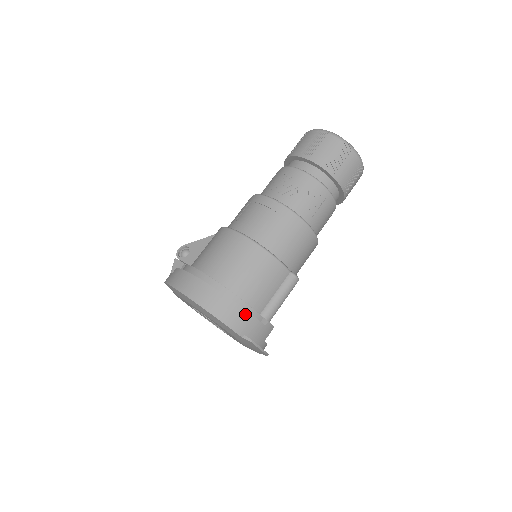
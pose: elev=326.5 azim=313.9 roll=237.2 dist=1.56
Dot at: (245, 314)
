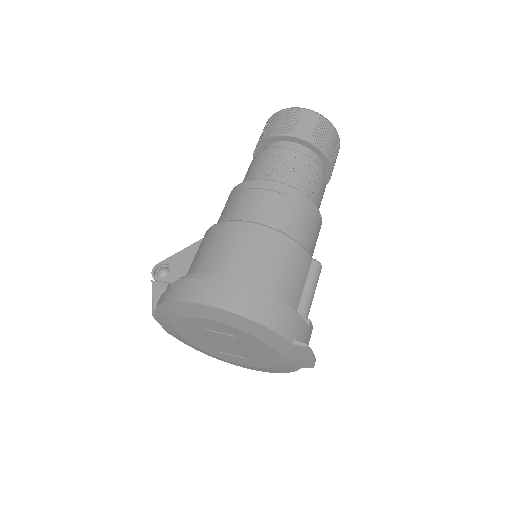
Dot at: (289, 313)
